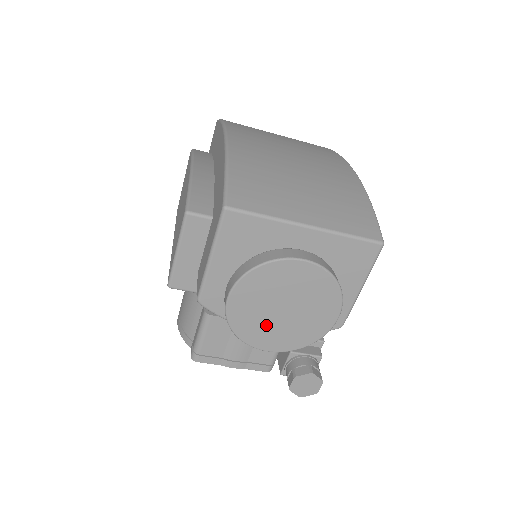
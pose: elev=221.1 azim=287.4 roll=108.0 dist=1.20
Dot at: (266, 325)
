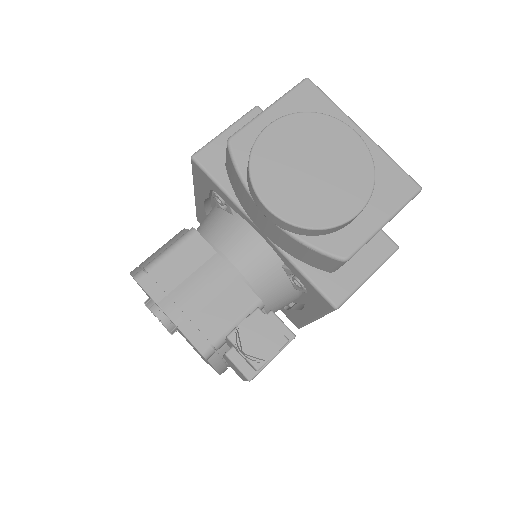
Dot at: (285, 175)
